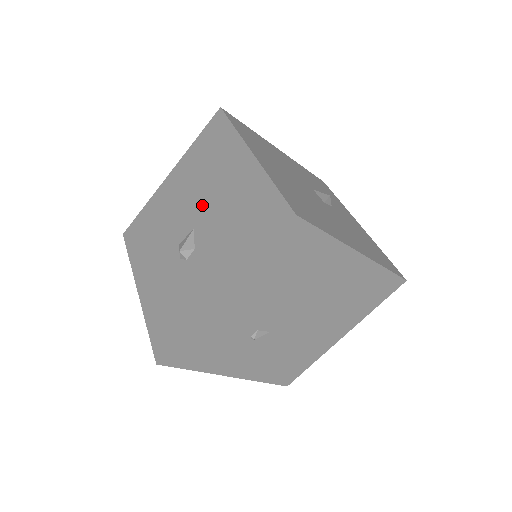
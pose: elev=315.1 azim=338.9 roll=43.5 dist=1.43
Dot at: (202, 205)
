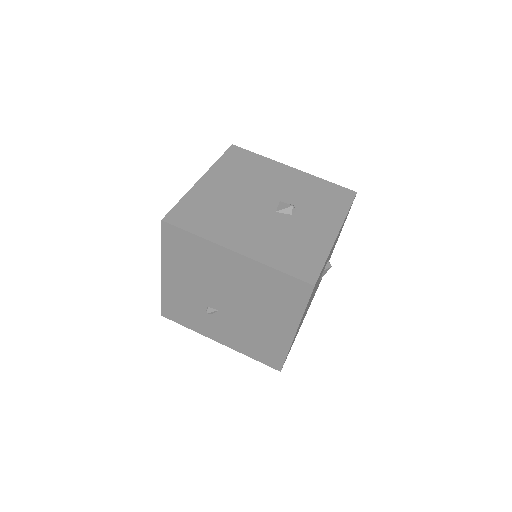
Dot at: occluded
